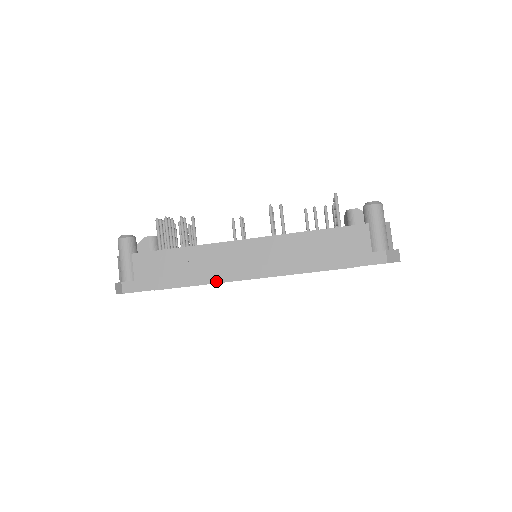
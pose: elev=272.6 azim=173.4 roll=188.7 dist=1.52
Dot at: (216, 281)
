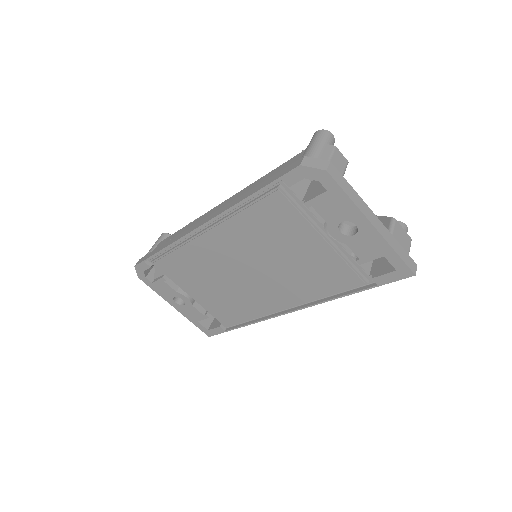
Dot at: (181, 237)
